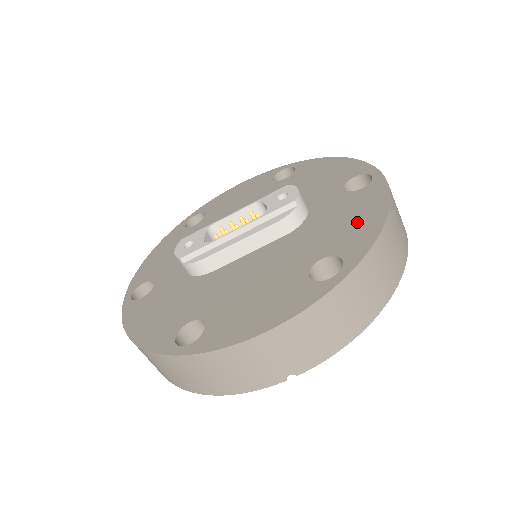
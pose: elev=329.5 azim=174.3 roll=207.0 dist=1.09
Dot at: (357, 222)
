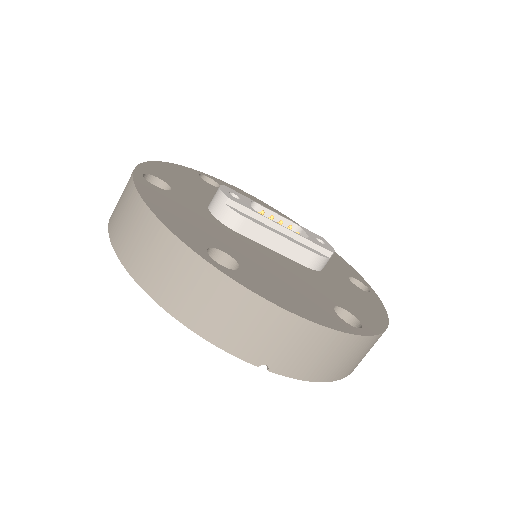
Dot at: (366, 308)
